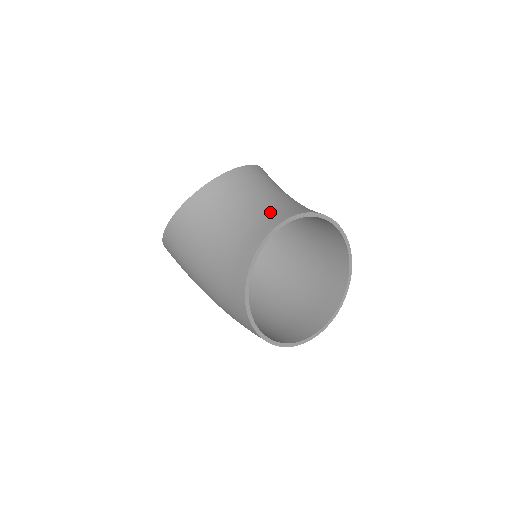
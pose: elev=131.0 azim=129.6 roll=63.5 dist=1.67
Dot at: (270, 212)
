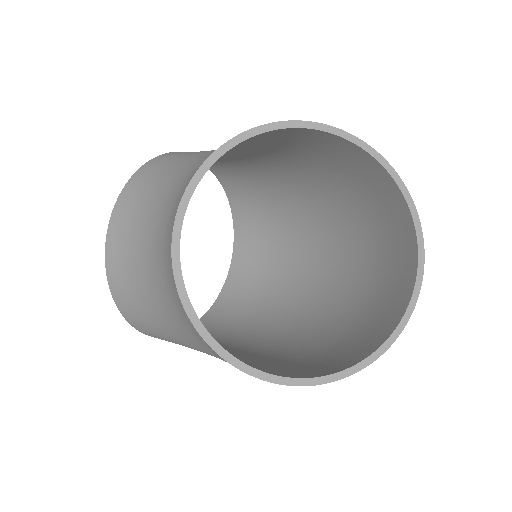
Dot at: (167, 220)
